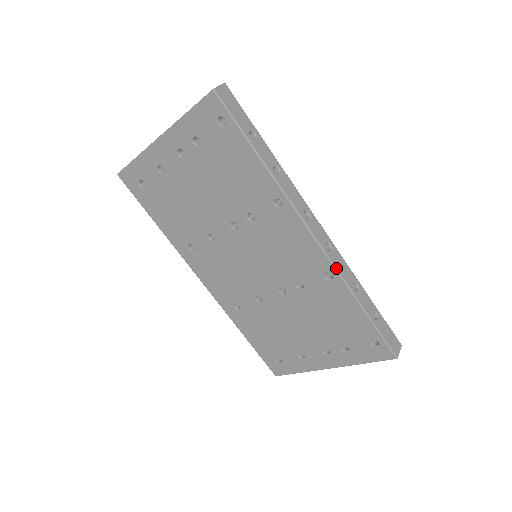
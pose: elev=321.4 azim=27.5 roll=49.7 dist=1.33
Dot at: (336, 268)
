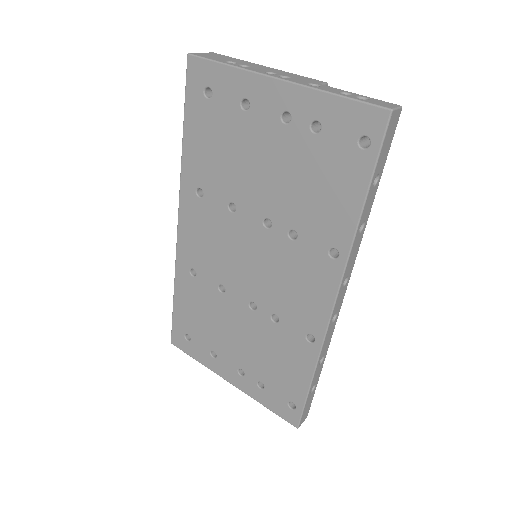
Dot at: (324, 340)
